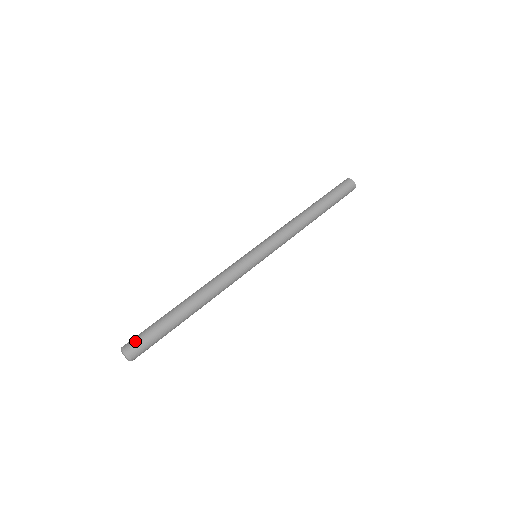
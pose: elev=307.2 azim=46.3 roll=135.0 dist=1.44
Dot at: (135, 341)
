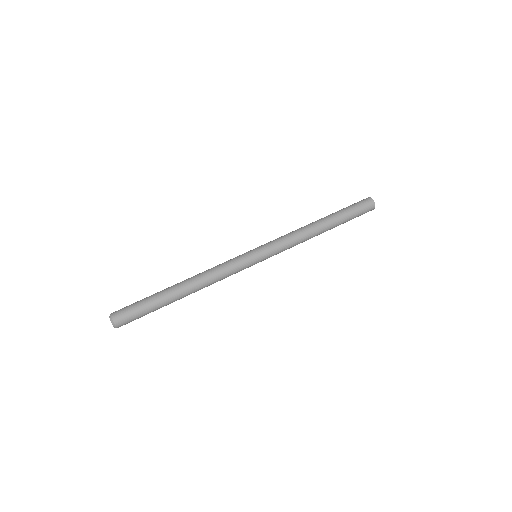
Dot at: (124, 313)
